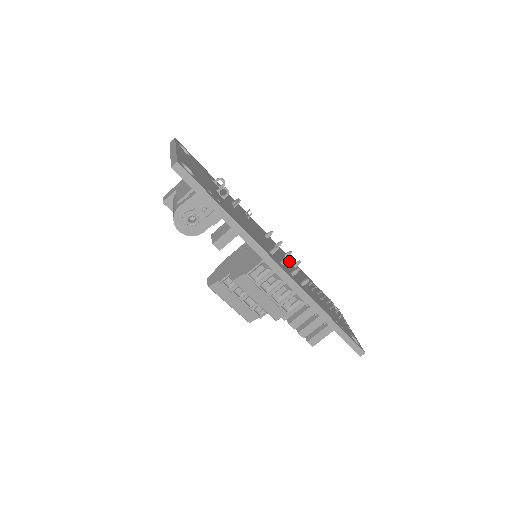
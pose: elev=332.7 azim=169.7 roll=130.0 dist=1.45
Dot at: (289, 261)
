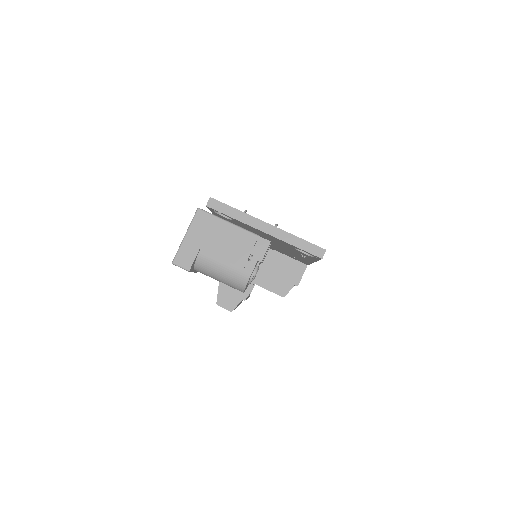
Dot at: occluded
